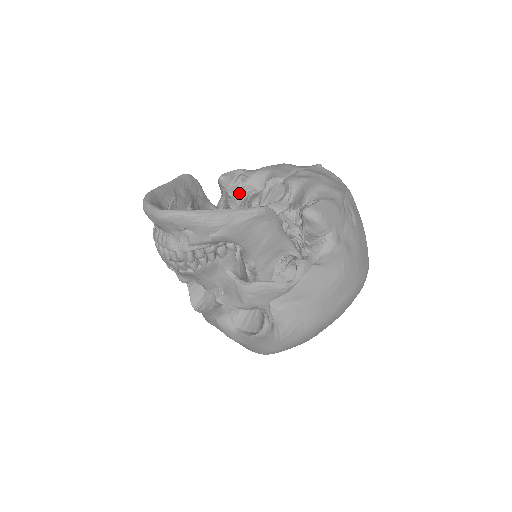
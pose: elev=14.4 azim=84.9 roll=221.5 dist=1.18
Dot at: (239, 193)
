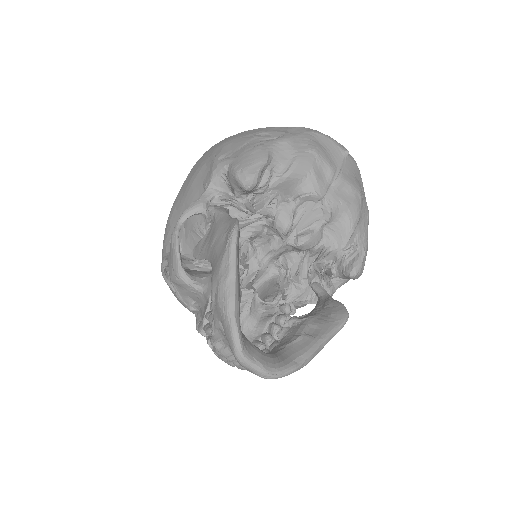
Dot at: (260, 196)
